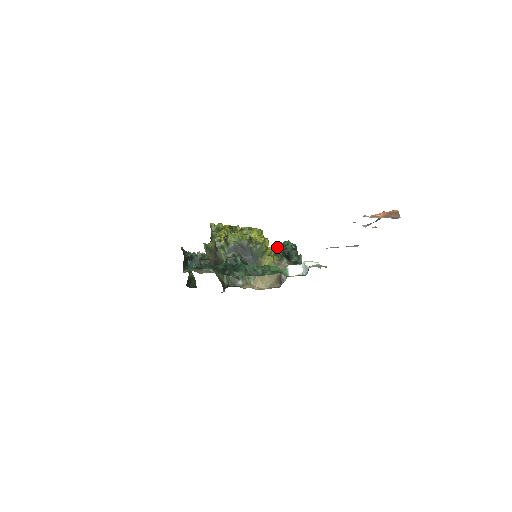
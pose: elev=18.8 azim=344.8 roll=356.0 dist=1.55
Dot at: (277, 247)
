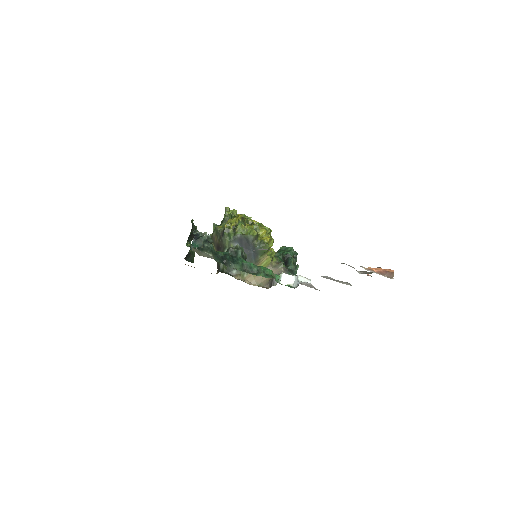
Dot at: (280, 249)
